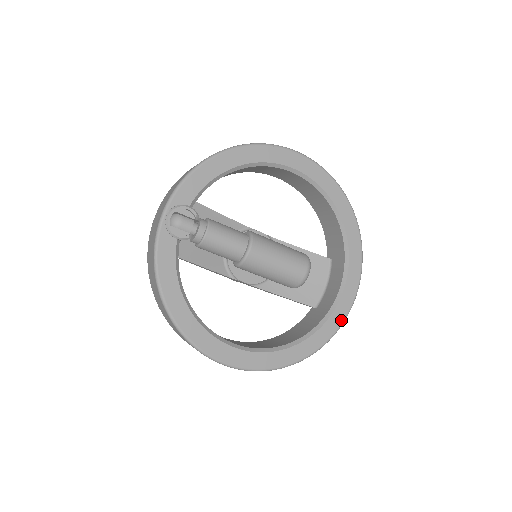
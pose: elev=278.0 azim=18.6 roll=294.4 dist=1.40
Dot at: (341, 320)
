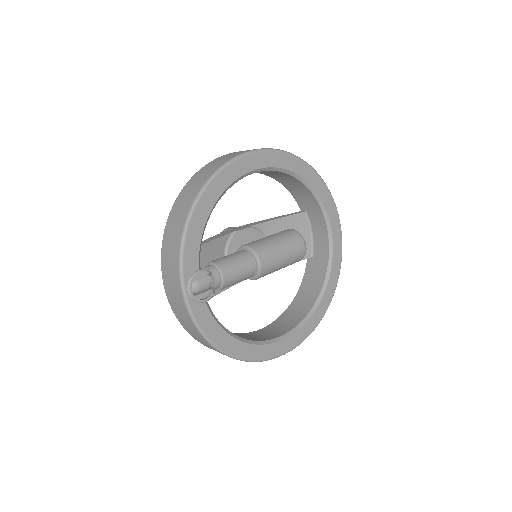
Dot at: (340, 259)
